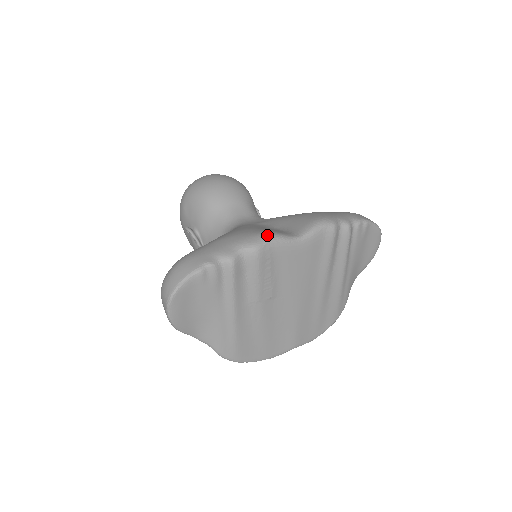
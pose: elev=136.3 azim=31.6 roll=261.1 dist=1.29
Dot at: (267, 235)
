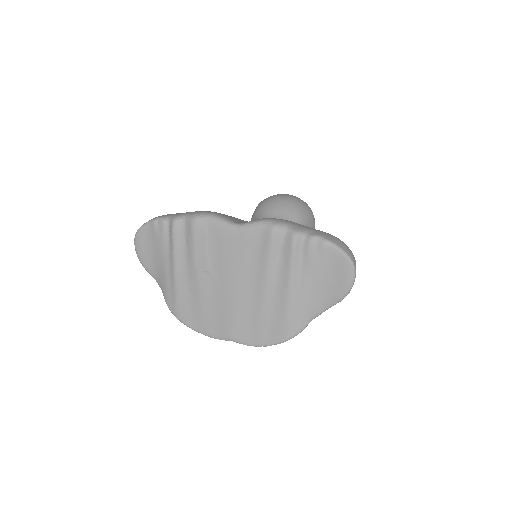
Dot at: (210, 213)
